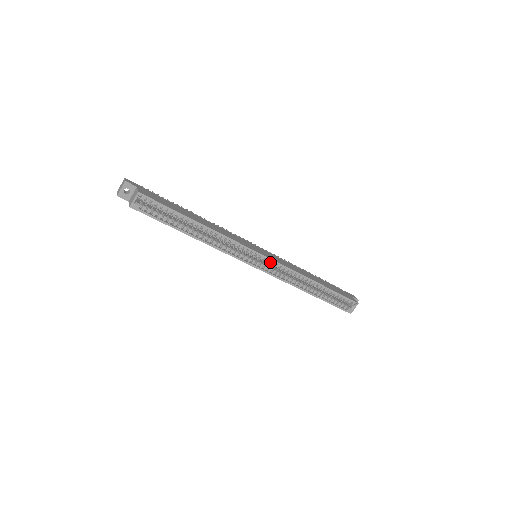
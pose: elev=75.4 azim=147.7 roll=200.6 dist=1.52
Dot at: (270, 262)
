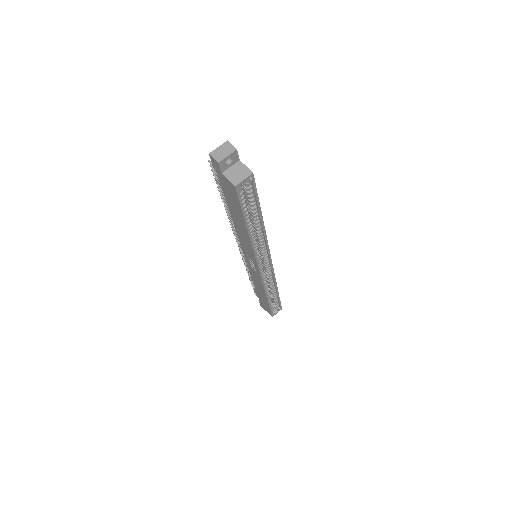
Dot at: (269, 267)
